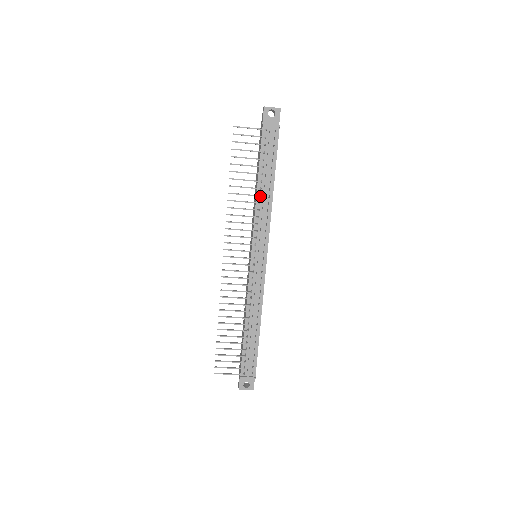
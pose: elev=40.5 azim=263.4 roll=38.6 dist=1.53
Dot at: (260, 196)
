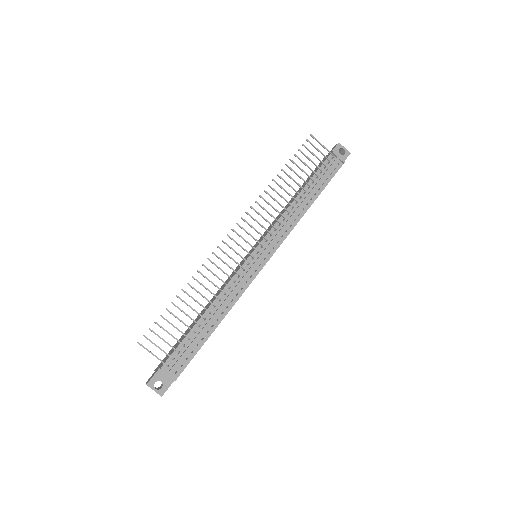
Dot at: (297, 202)
